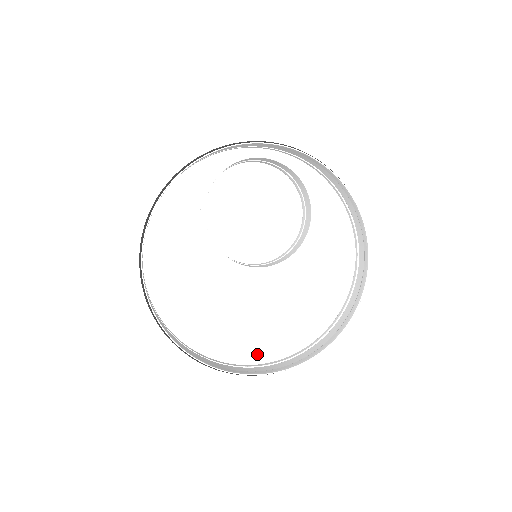
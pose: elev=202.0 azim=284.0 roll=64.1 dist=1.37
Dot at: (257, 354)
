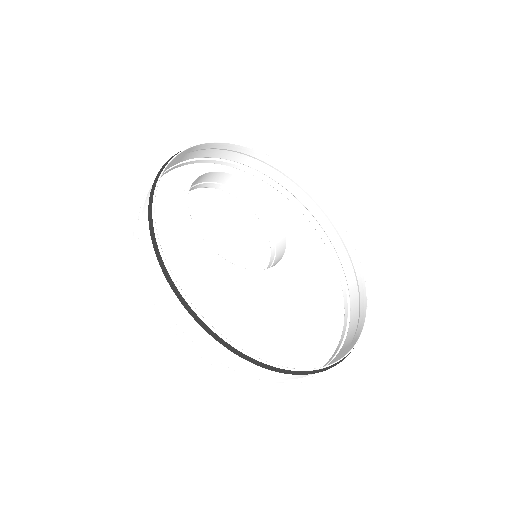
Dot at: (299, 365)
